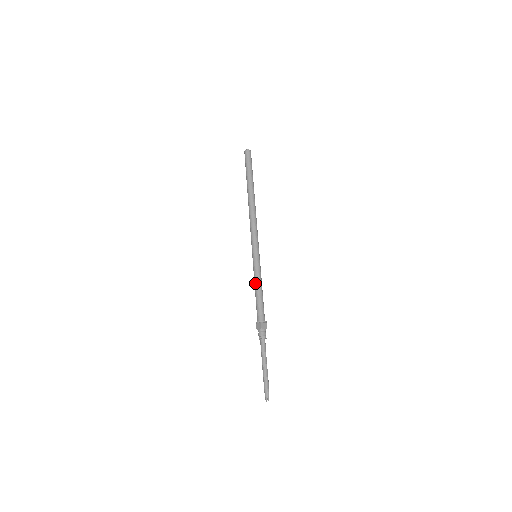
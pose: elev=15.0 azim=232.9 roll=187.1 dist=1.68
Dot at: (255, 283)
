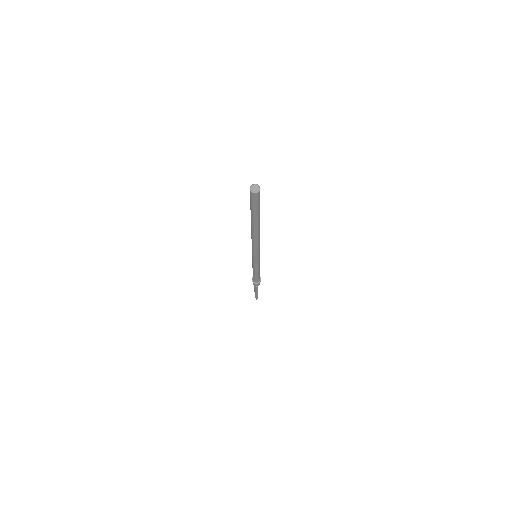
Dot at: (252, 267)
